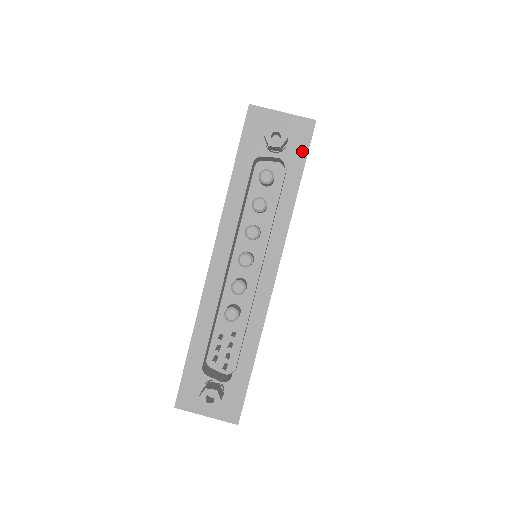
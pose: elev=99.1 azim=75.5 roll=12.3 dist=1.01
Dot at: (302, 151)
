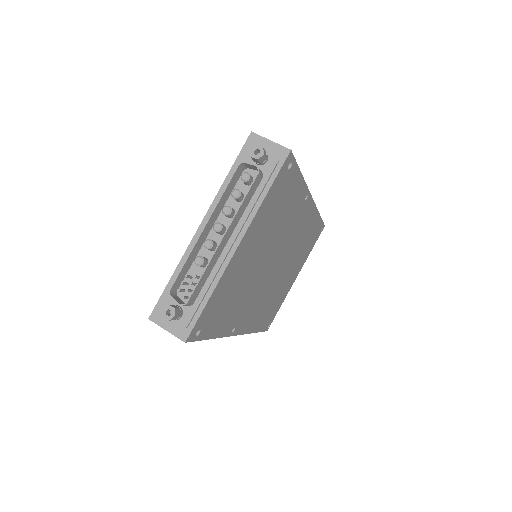
Dot at: (277, 168)
